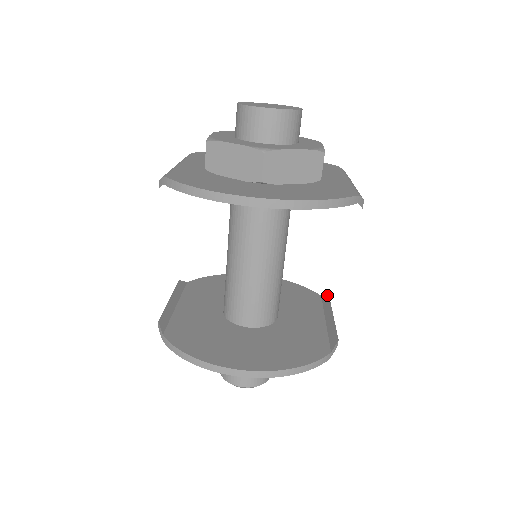
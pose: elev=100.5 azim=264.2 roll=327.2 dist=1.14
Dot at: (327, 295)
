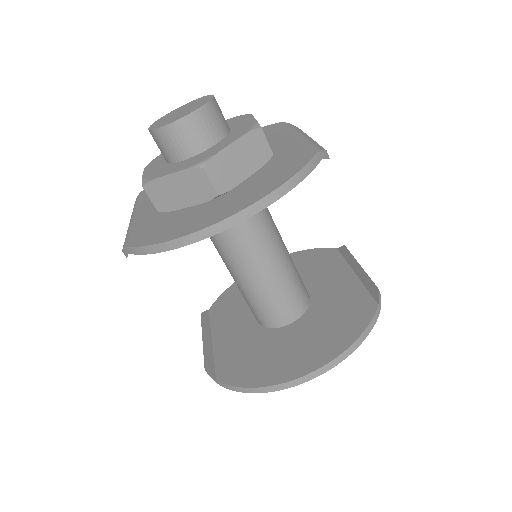
Dot at: occluded
